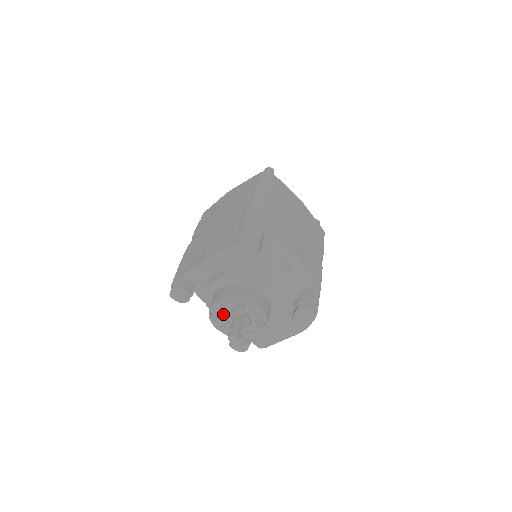
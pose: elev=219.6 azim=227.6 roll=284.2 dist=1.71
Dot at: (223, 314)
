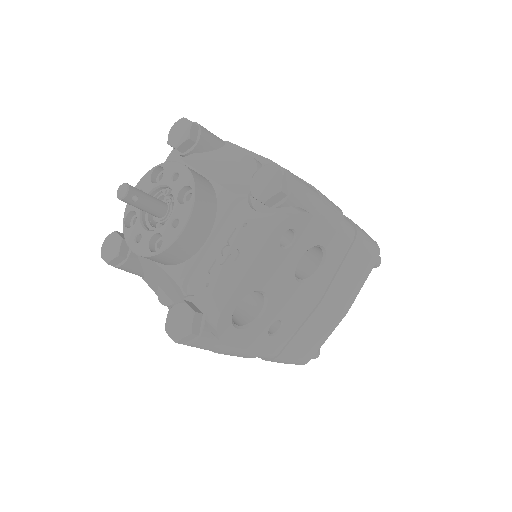
Dot at: (139, 210)
